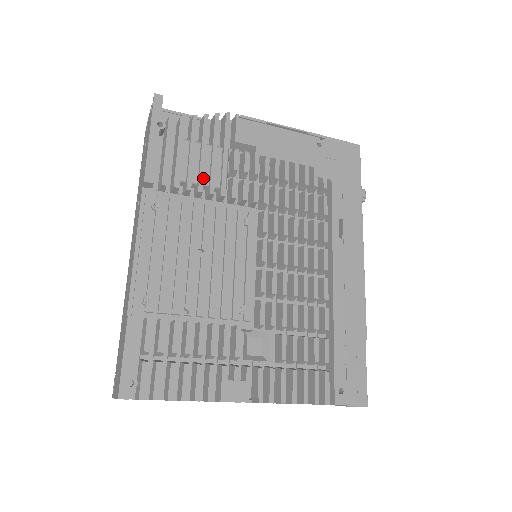
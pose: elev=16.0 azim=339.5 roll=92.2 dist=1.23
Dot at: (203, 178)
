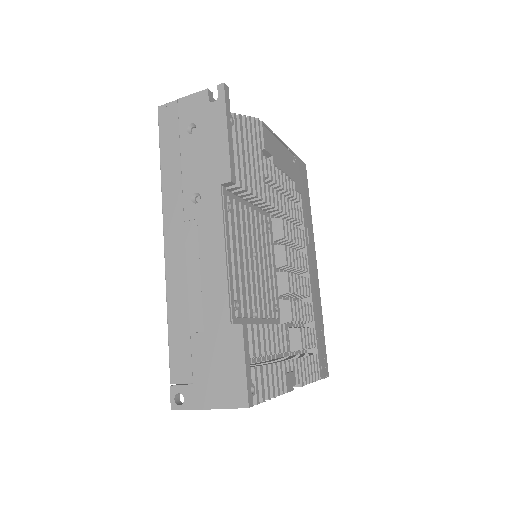
Dot at: (256, 183)
